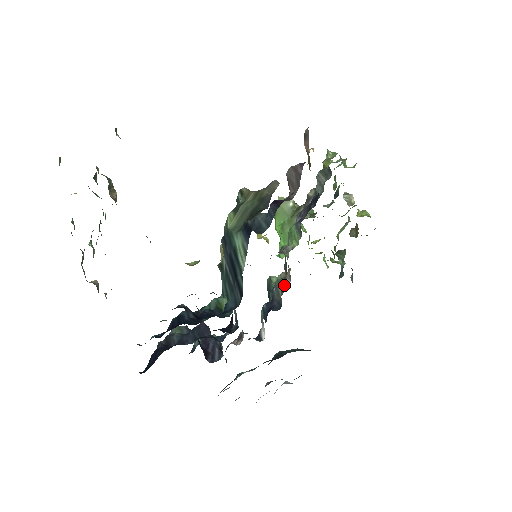
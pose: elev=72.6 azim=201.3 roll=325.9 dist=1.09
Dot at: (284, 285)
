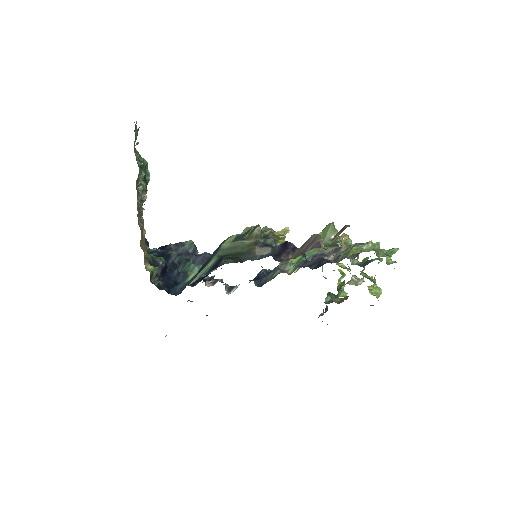
Dot at: occluded
